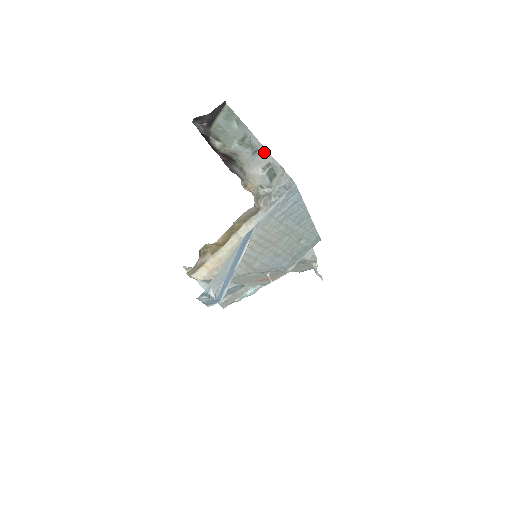
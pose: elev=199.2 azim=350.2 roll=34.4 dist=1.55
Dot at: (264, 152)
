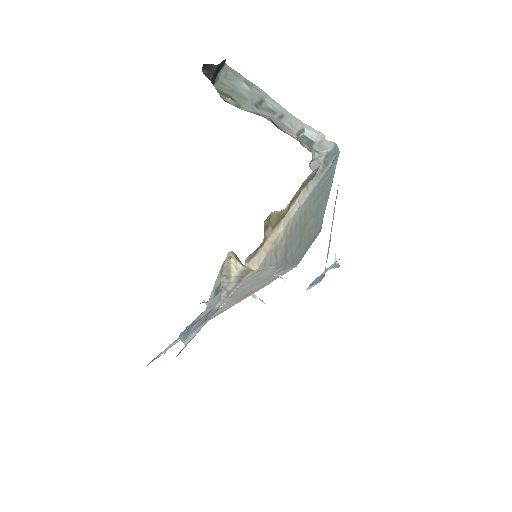
Dot at: (292, 118)
